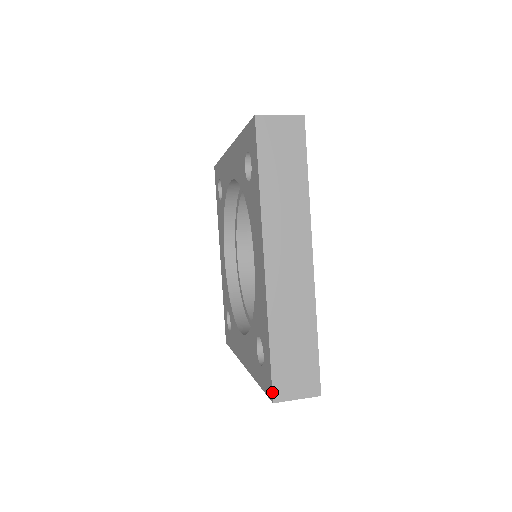
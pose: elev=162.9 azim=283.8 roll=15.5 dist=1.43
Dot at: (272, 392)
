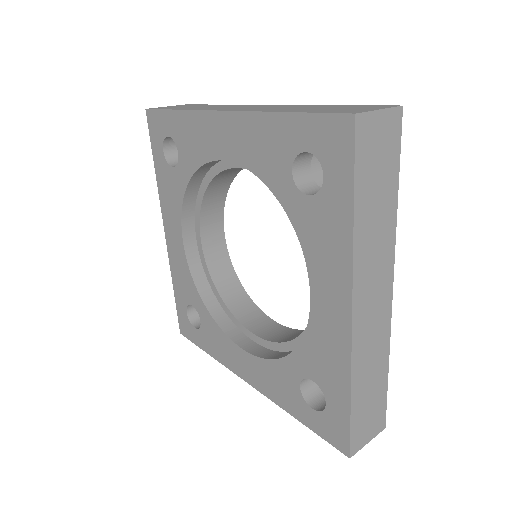
Dot at: (350, 449)
